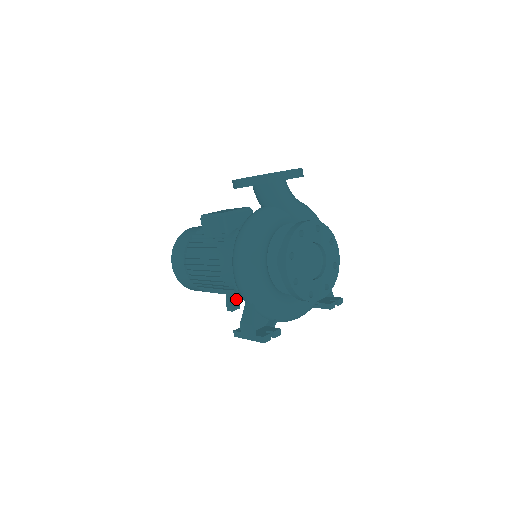
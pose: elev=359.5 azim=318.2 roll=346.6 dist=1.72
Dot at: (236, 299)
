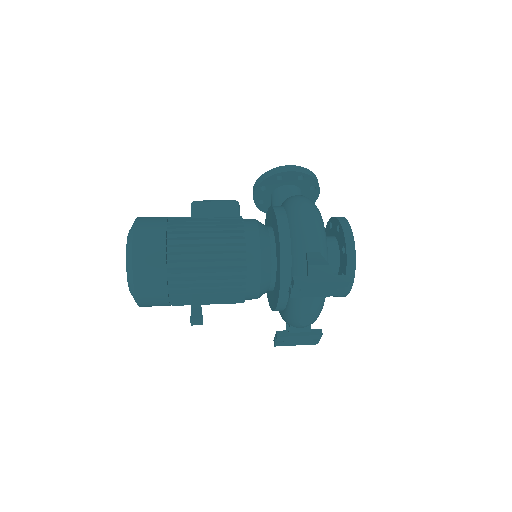
Dot at: occluded
